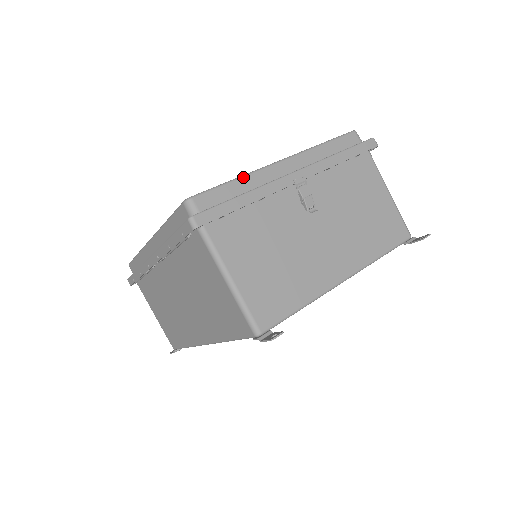
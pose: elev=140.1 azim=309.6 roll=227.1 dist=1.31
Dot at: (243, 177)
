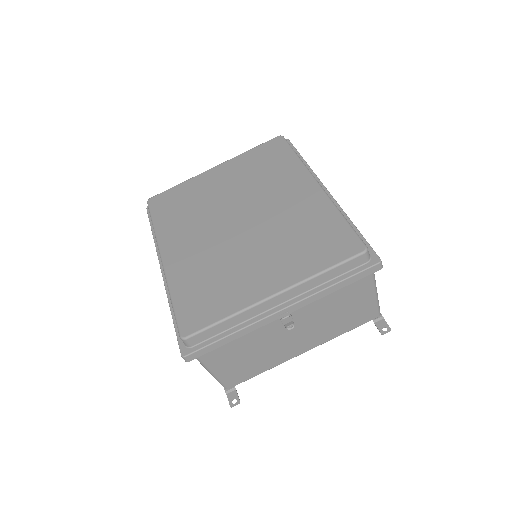
Dot at: (233, 317)
